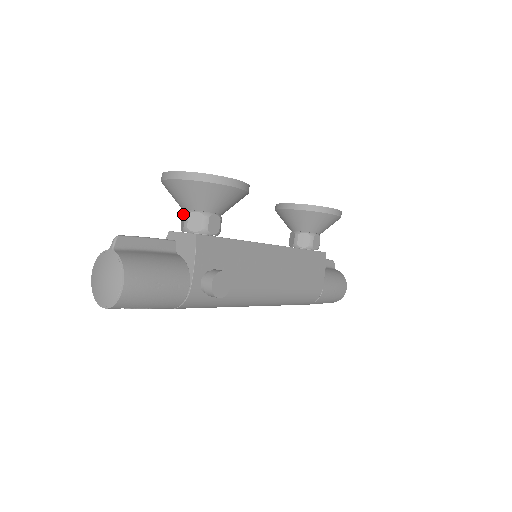
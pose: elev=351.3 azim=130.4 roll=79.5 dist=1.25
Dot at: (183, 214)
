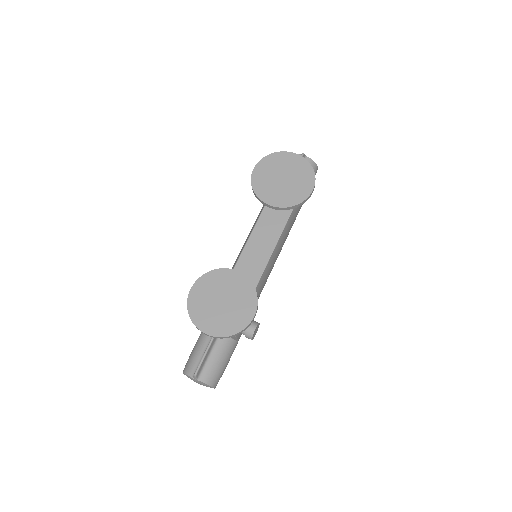
Dot at: occluded
